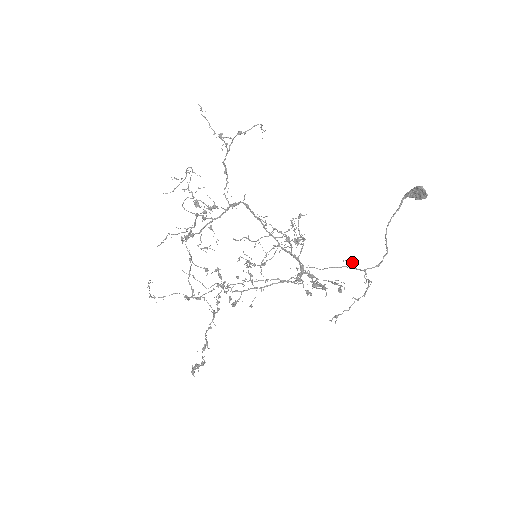
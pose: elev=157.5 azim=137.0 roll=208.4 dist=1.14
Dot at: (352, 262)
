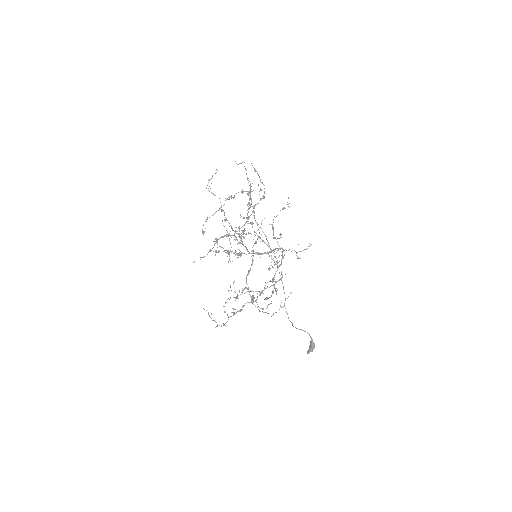
Dot at: occluded
